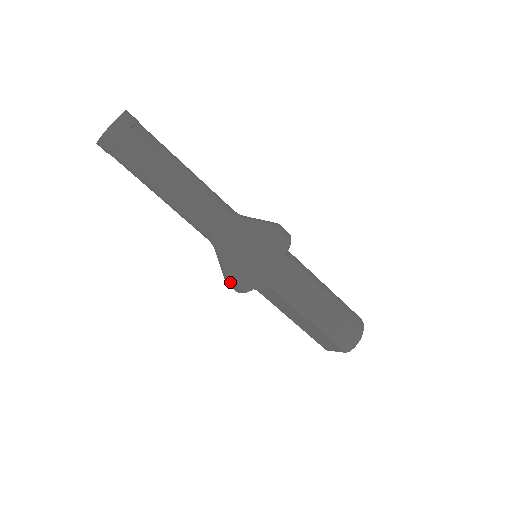
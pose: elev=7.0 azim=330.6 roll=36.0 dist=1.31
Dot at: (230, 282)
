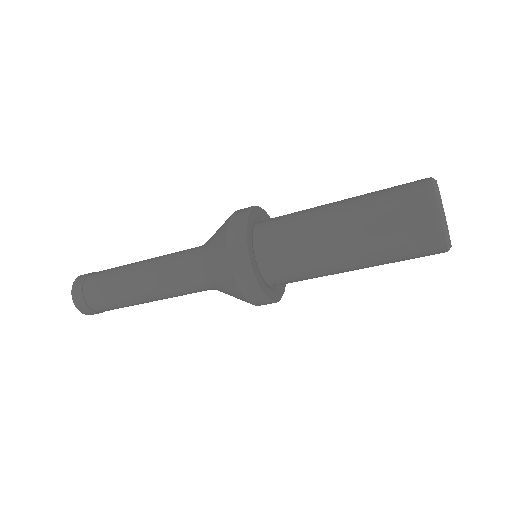
Dot at: occluded
